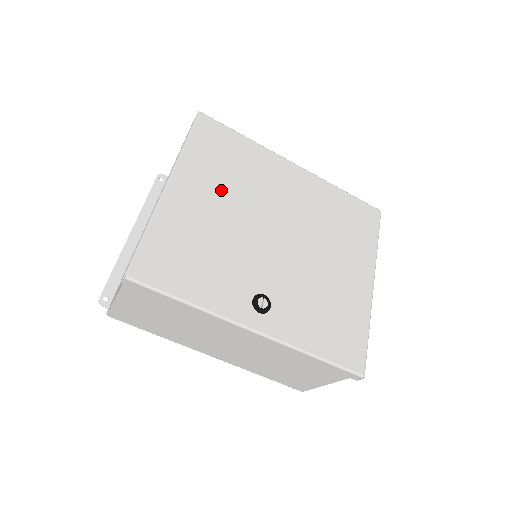
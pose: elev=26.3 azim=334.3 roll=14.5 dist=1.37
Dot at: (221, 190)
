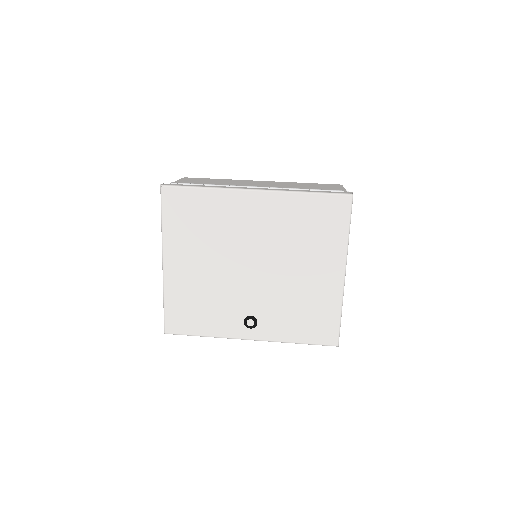
Dot at: (199, 250)
